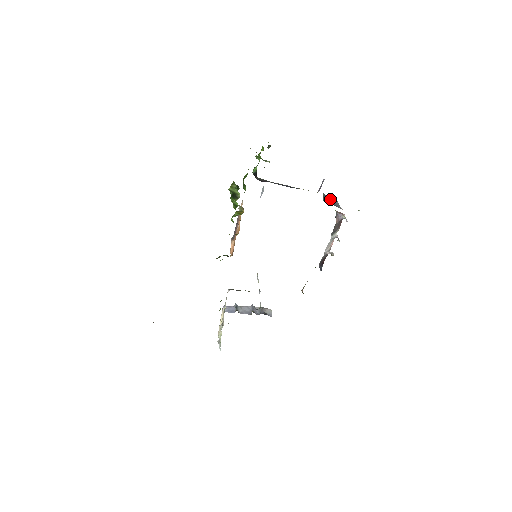
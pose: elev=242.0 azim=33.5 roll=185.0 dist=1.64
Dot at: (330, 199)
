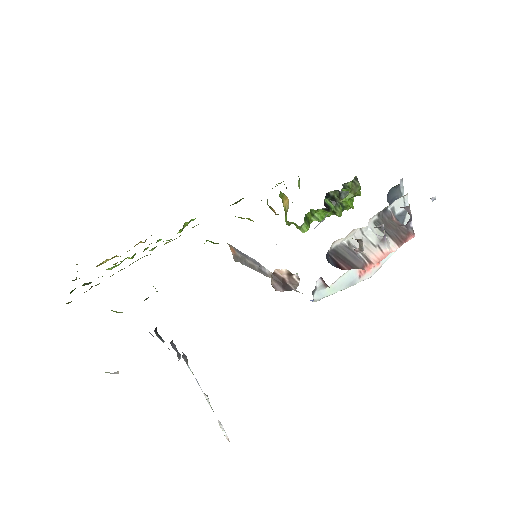
Dot at: occluded
